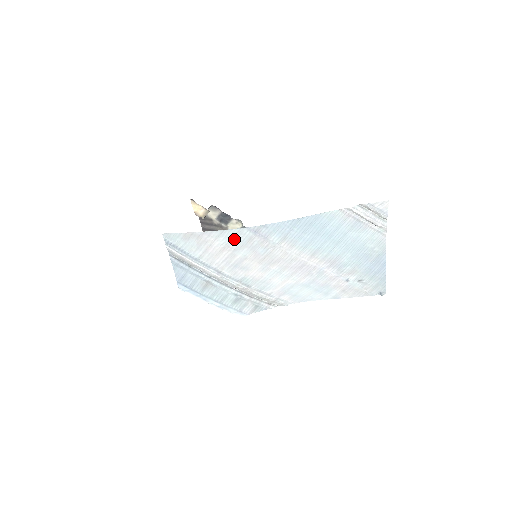
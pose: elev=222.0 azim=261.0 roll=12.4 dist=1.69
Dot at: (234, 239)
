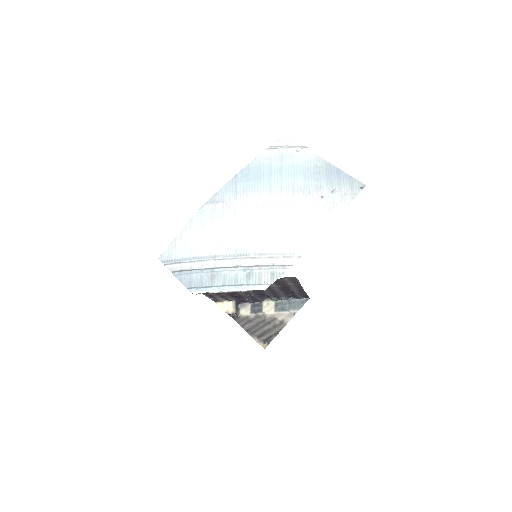
Dot at: (203, 219)
